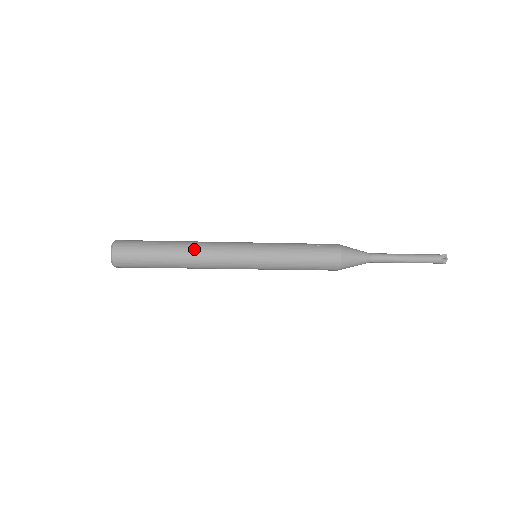
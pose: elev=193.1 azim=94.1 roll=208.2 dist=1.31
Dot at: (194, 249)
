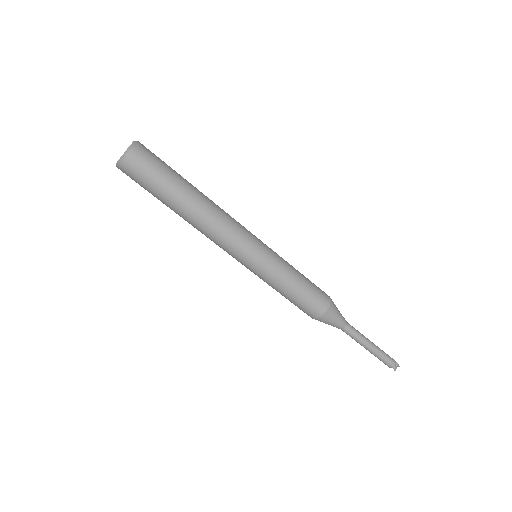
Dot at: (213, 203)
